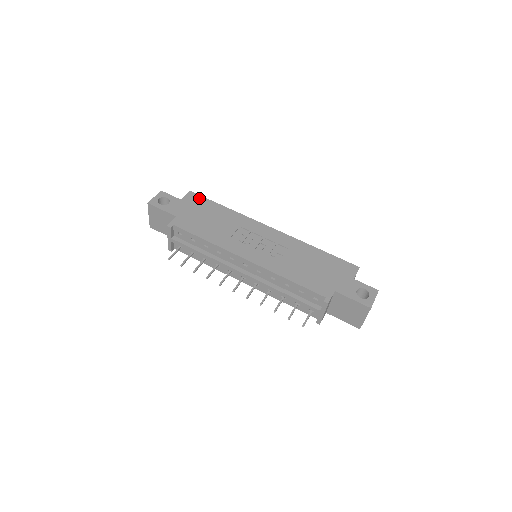
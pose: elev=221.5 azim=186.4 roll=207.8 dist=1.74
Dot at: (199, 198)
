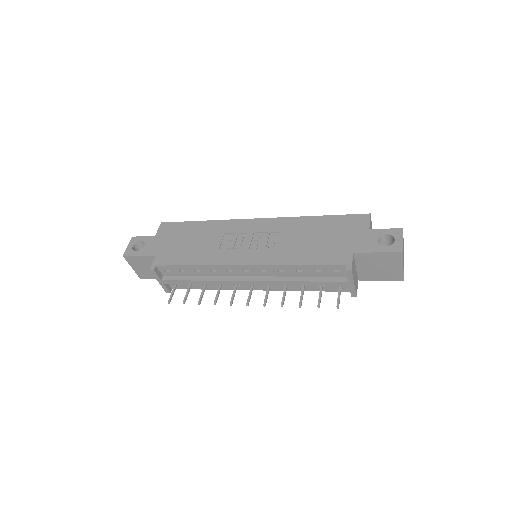
Dot at: (172, 225)
